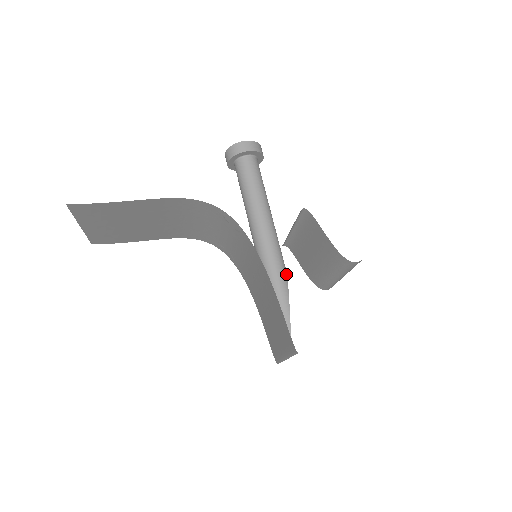
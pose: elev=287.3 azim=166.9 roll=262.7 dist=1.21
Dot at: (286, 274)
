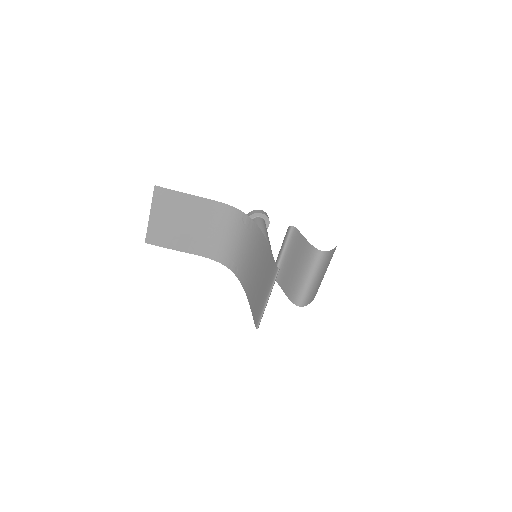
Dot at: occluded
